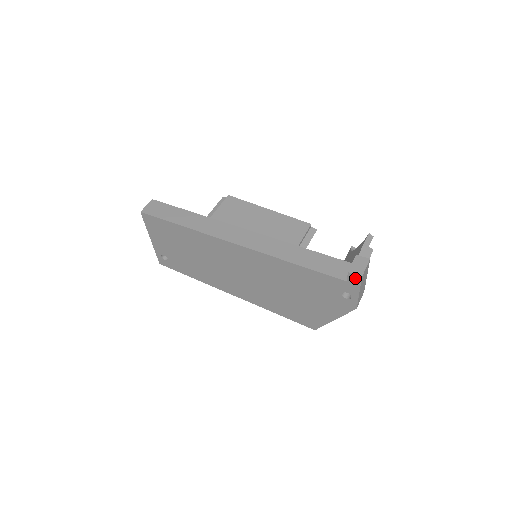
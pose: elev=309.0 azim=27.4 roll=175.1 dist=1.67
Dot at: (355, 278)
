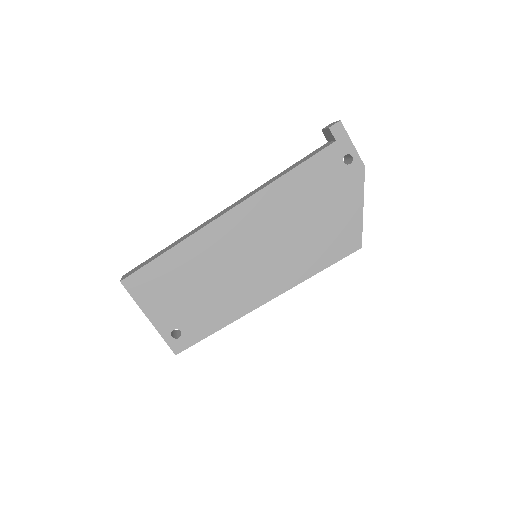
Dot at: (338, 128)
